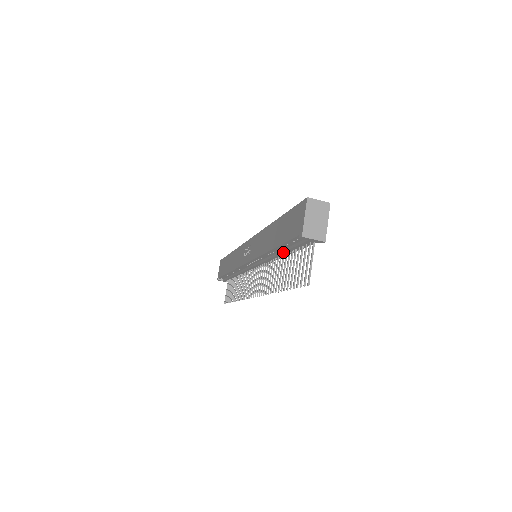
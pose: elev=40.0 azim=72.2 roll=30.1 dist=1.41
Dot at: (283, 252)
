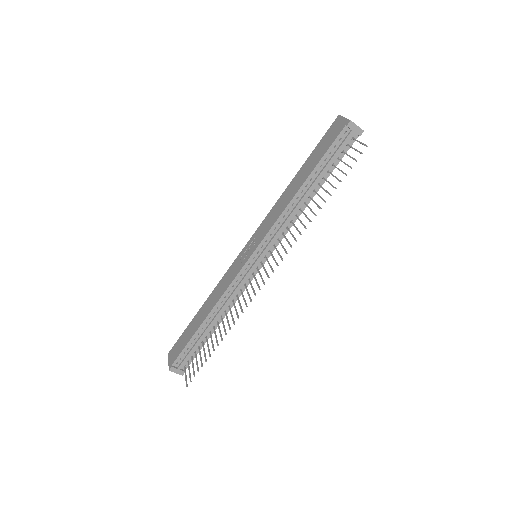
Dot at: (316, 179)
